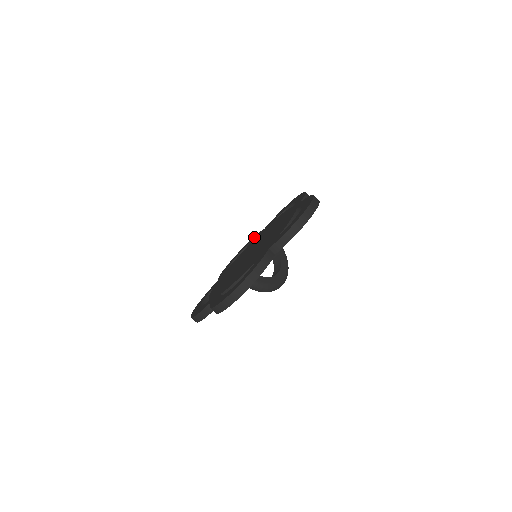
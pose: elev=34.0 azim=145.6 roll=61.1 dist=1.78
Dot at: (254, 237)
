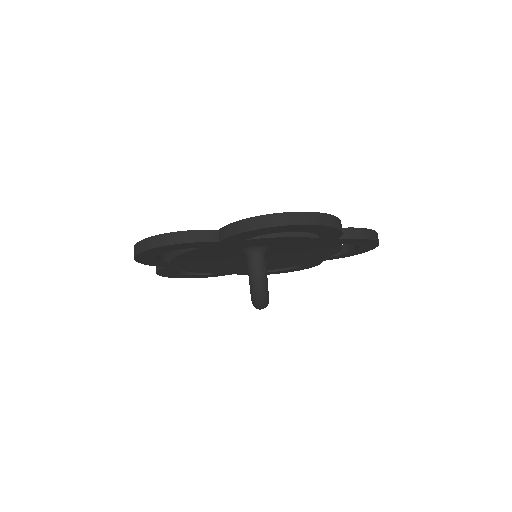
Dot at: occluded
